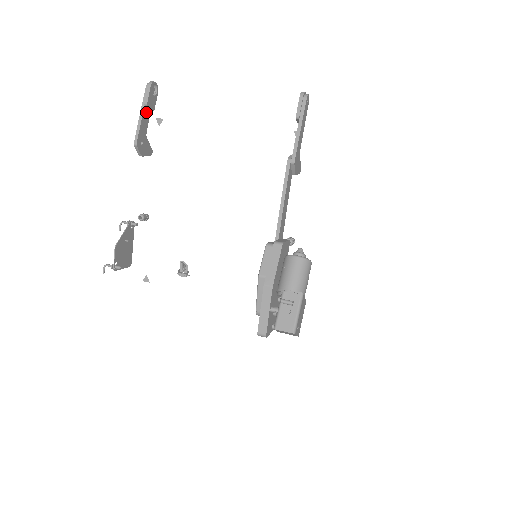
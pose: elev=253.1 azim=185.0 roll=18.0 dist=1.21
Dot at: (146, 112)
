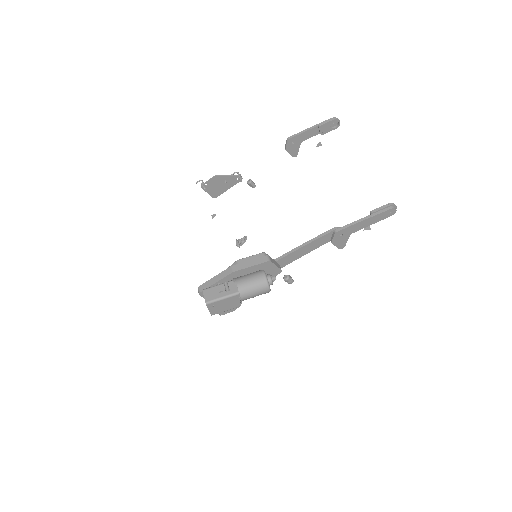
Dot at: (315, 130)
